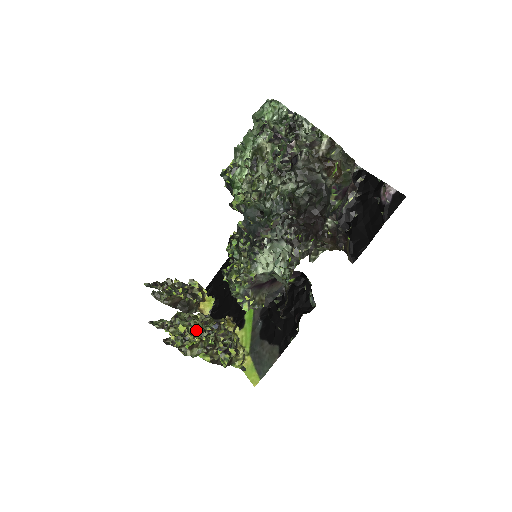
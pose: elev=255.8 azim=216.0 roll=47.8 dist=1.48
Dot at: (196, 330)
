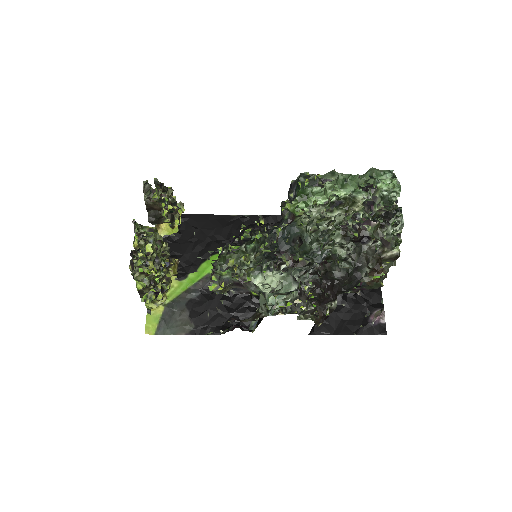
Dot at: (155, 258)
